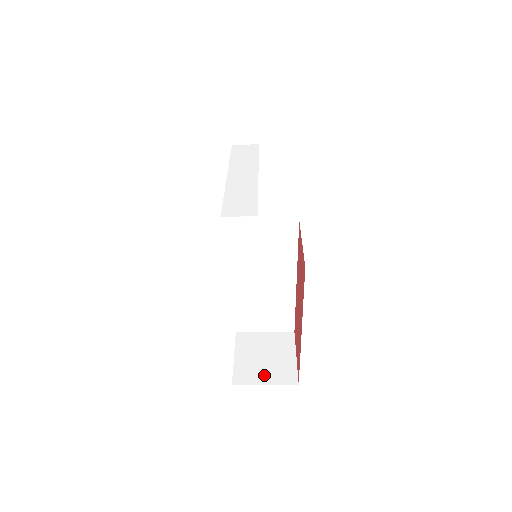
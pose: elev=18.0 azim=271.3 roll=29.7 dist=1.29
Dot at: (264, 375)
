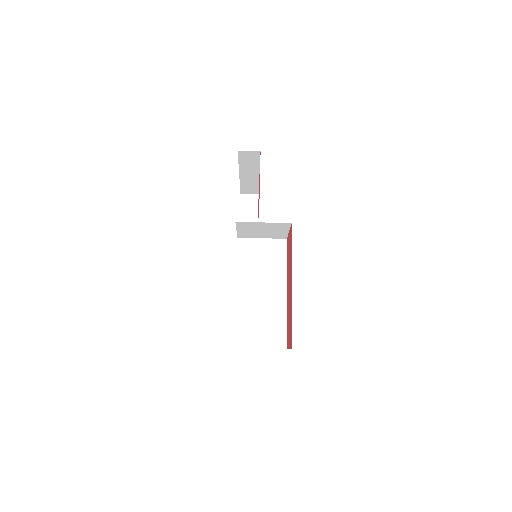
Dot at: occluded
